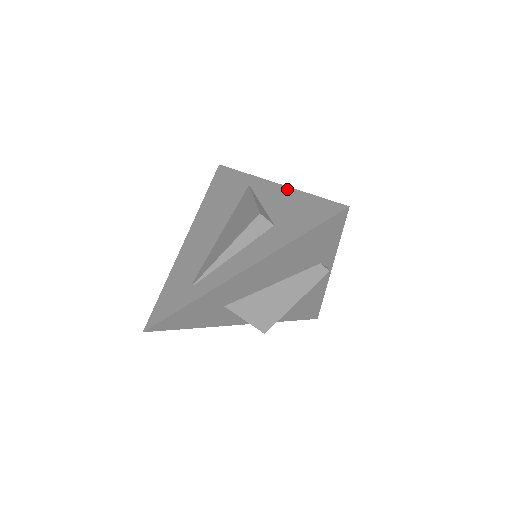
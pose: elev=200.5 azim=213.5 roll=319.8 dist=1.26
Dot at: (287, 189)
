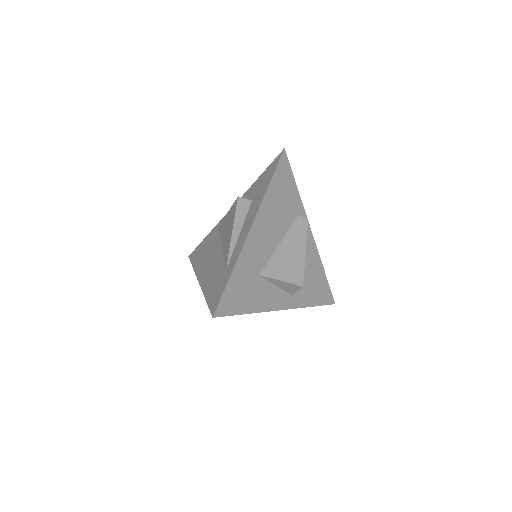
Dot at: (244, 194)
